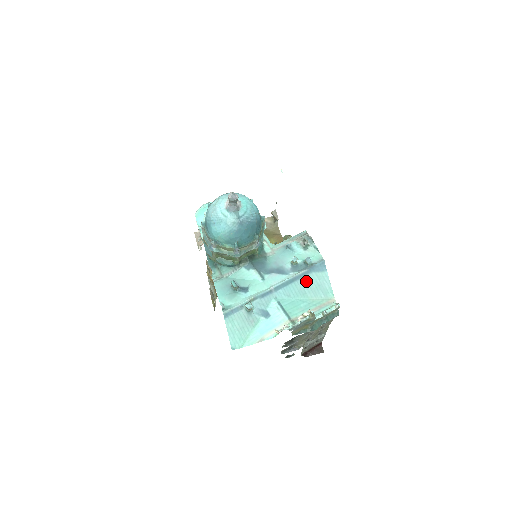
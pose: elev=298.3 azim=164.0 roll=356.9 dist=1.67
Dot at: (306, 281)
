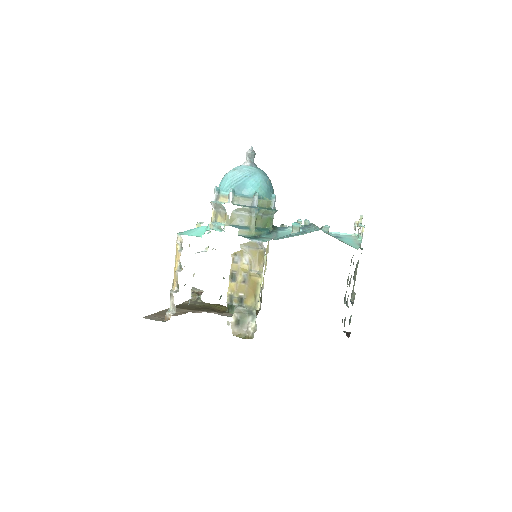
Dot at: occluded
